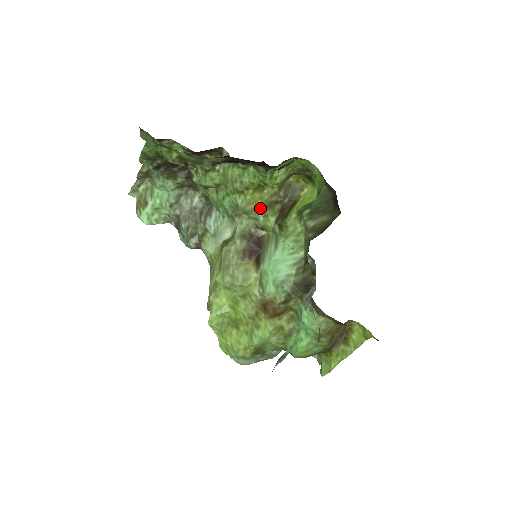
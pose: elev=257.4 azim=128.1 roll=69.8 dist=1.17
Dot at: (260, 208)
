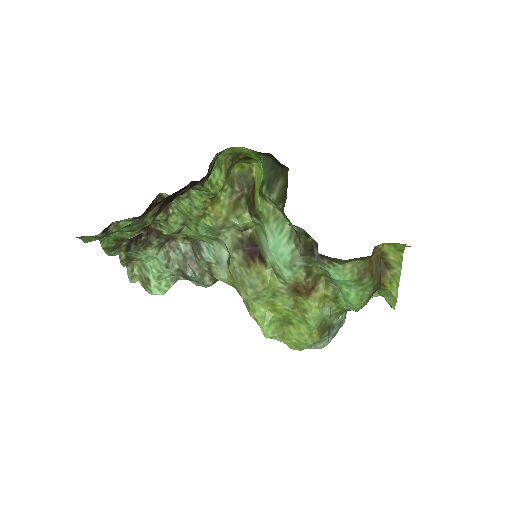
Dot at: (228, 215)
